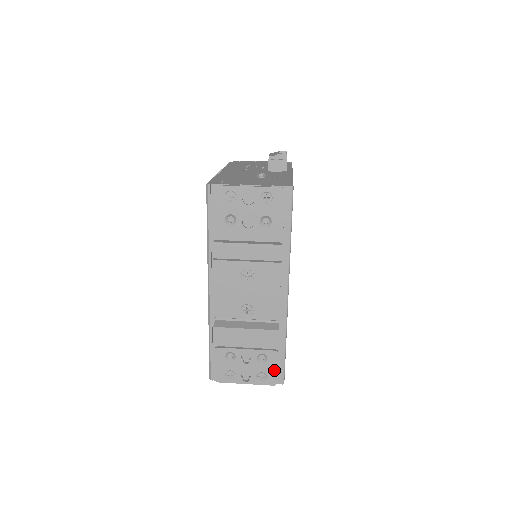
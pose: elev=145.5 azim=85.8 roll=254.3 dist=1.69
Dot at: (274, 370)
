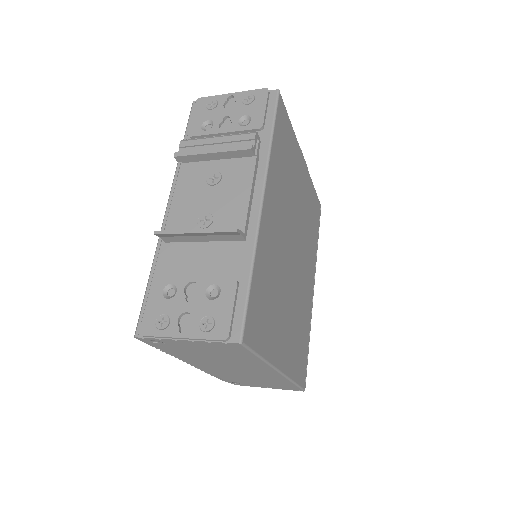
Dot at: (228, 311)
